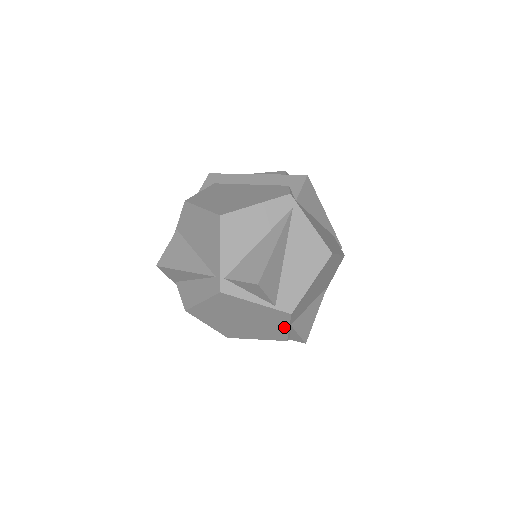
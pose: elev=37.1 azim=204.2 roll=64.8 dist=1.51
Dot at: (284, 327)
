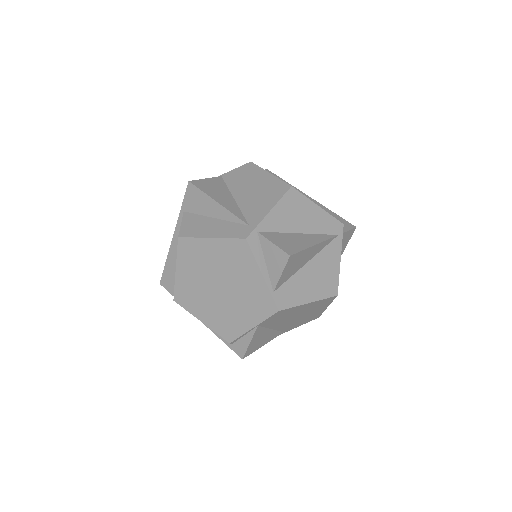
Dot at: (250, 323)
